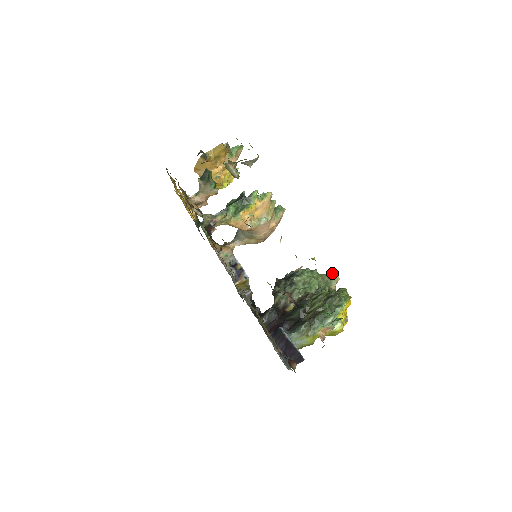
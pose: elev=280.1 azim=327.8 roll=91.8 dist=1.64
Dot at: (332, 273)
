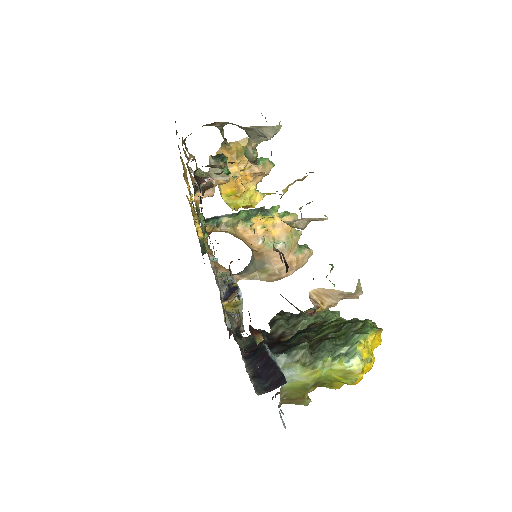
Dot at: (361, 320)
